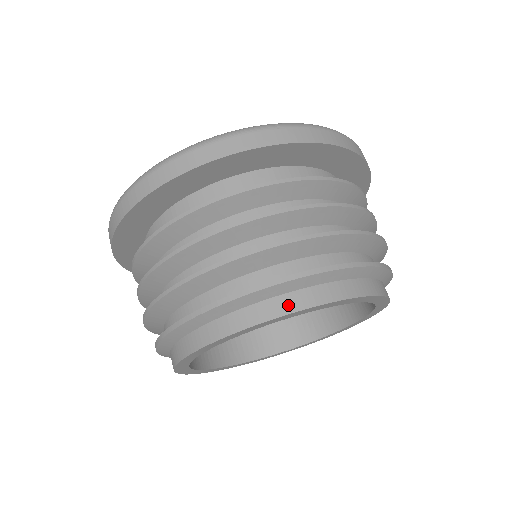
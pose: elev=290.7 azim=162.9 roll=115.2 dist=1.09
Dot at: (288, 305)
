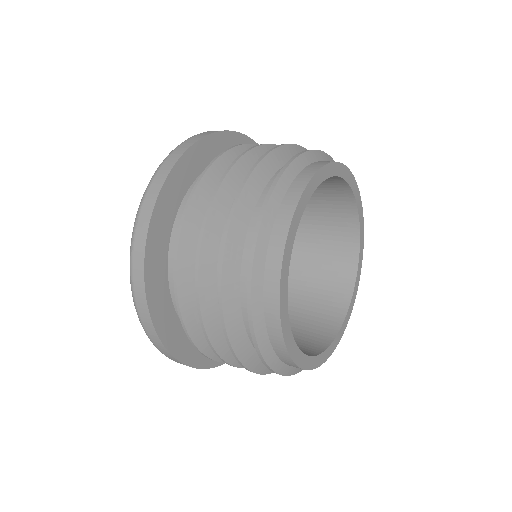
Dot at: (308, 173)
